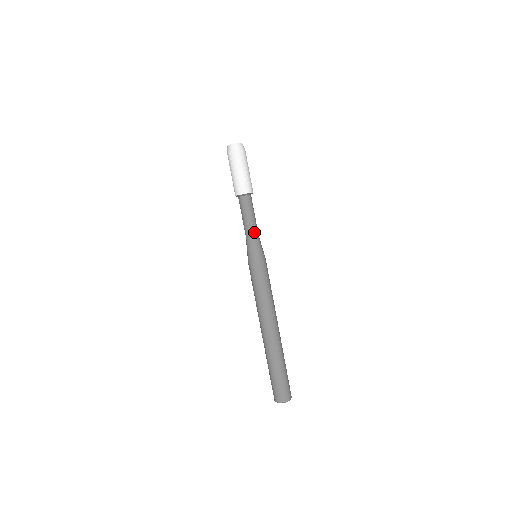
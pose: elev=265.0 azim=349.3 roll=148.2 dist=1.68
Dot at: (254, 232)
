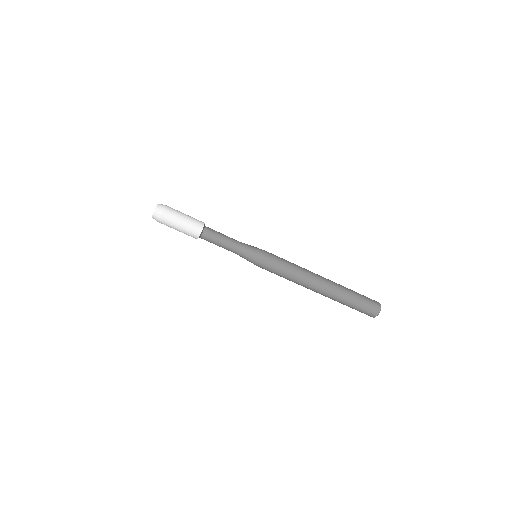
Dot at: (234, 251)
